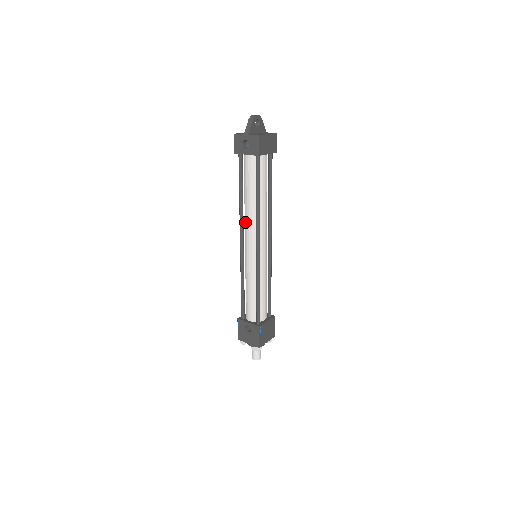
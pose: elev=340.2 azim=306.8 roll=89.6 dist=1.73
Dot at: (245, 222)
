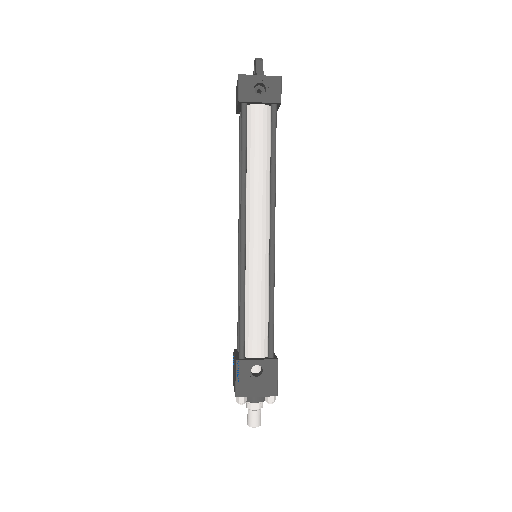
Dot at: (249, 202)
